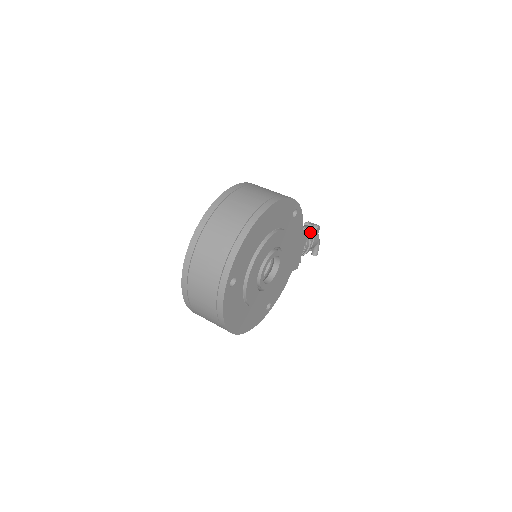
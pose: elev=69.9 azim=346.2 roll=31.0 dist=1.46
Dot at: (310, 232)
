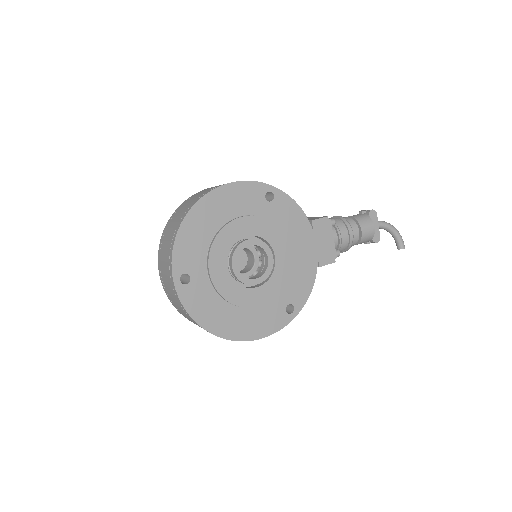
Dot at: (354, 219)
